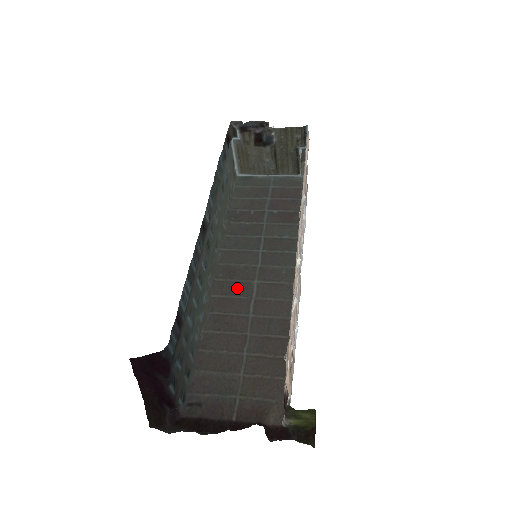
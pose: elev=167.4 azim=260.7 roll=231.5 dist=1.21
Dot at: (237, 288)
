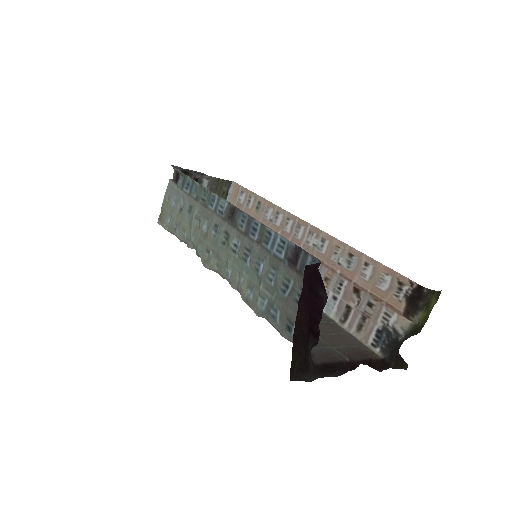
Dot at: occluded
